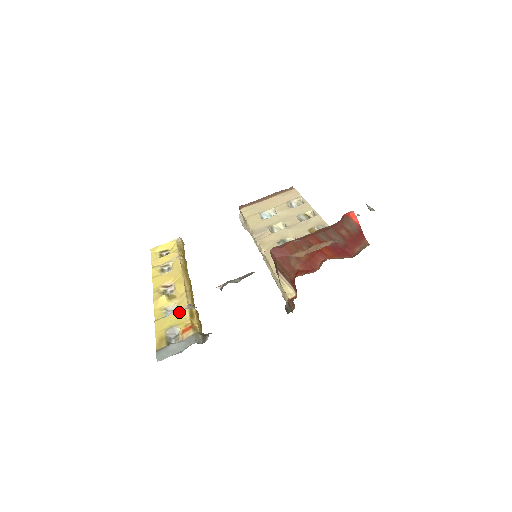
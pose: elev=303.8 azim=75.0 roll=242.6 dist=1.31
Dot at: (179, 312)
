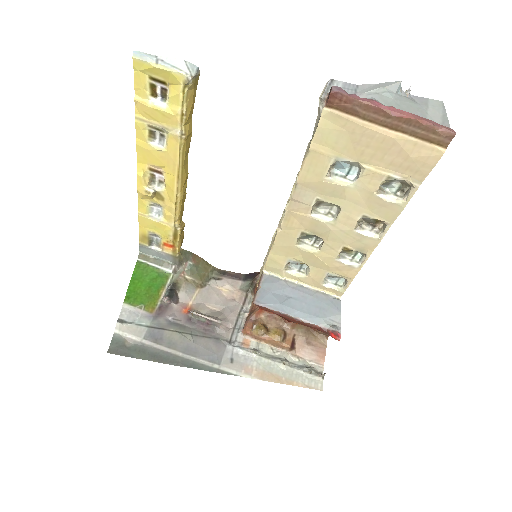
Dot at: (164, 225)
